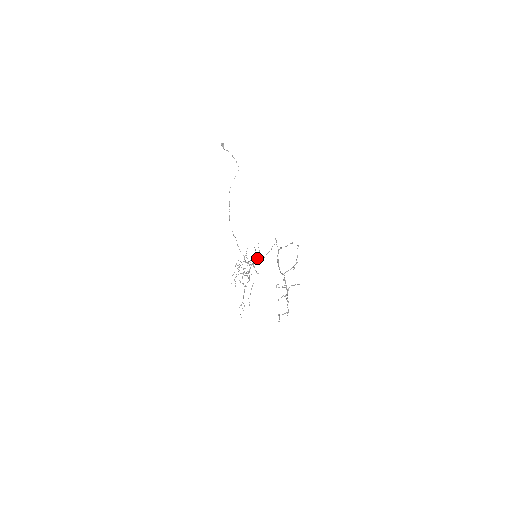
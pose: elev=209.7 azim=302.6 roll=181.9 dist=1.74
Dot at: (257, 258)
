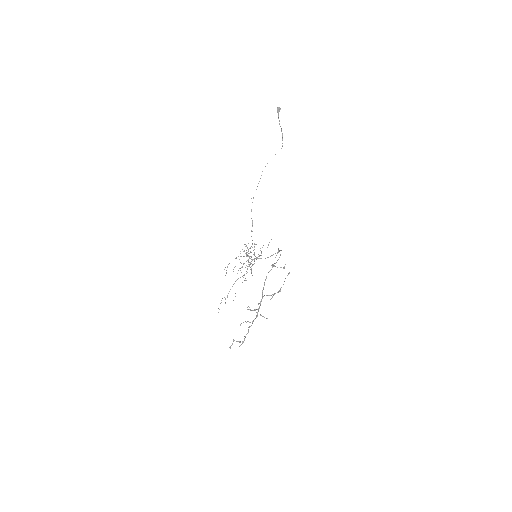
Dot at: (261, 255)
